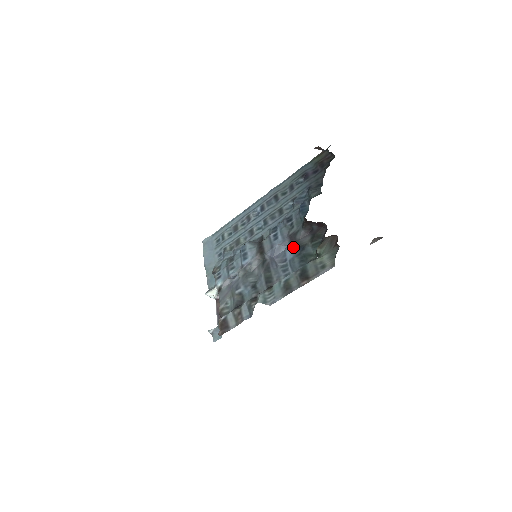
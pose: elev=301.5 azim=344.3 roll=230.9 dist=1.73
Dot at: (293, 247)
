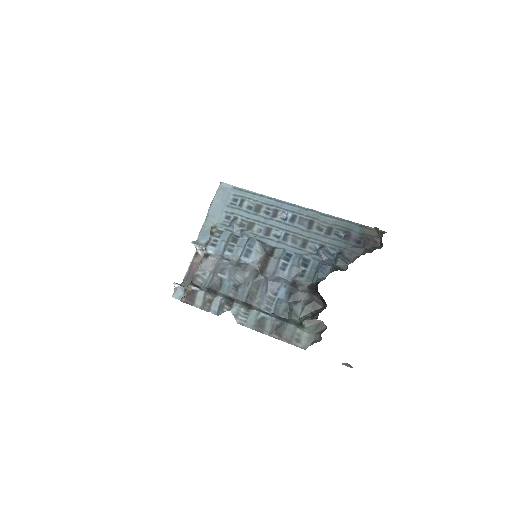
Dot at: (290, 292)
